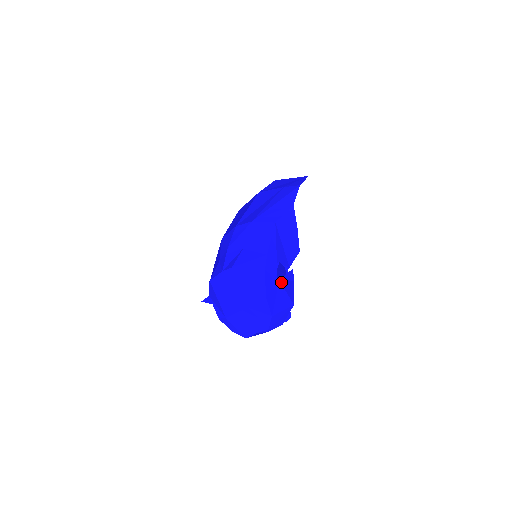
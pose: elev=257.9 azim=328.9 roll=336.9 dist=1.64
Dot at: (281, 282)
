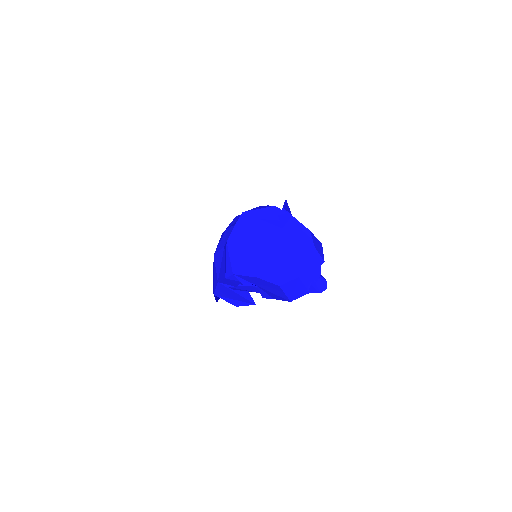
Dot at: occluded
